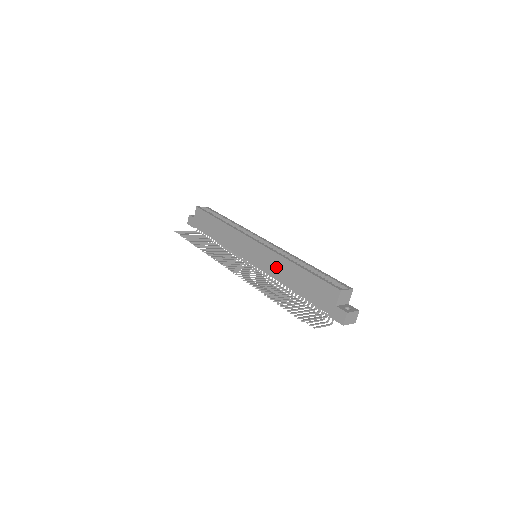
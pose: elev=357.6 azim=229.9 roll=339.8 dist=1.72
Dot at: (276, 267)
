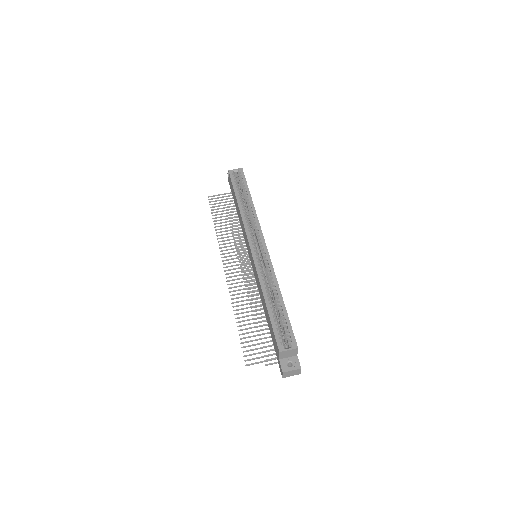
Dot at: (258, 285)
